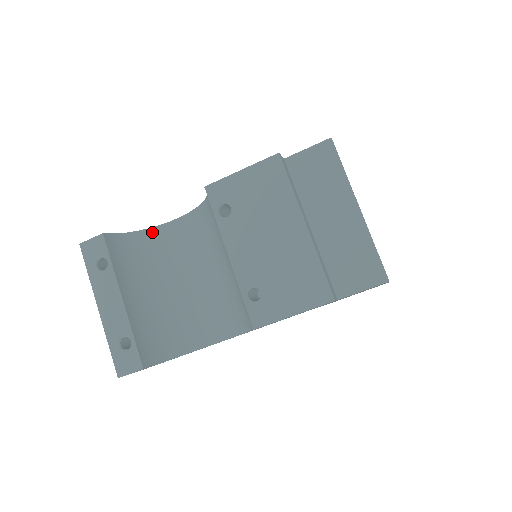
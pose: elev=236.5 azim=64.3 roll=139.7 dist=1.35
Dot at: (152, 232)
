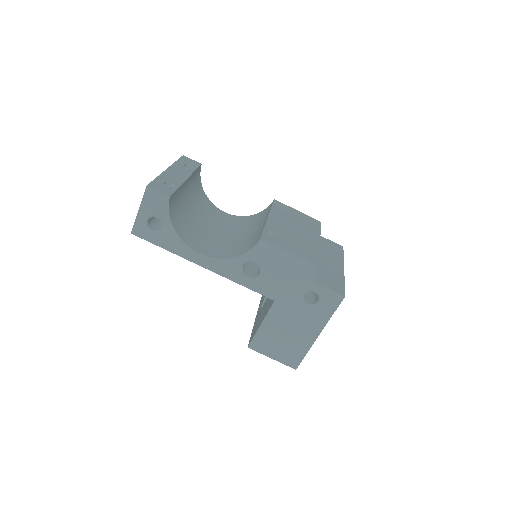
Dot at: (208, 201)
